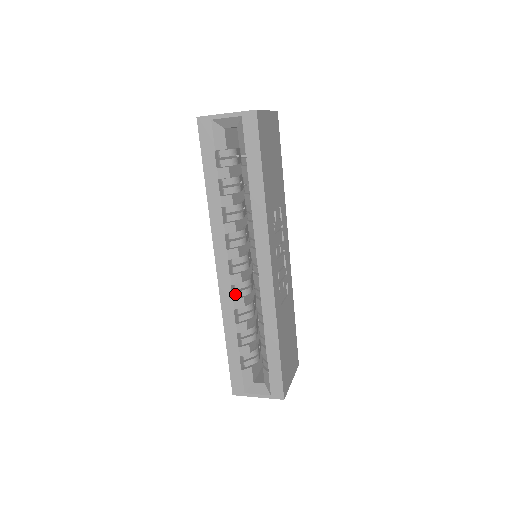
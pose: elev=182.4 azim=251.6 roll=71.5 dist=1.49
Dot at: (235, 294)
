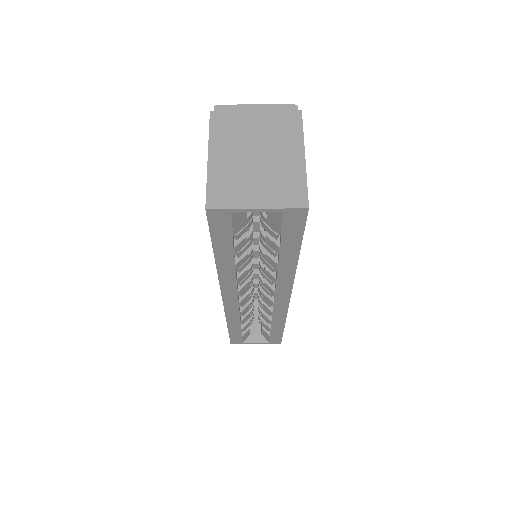
Dot at: occluded
